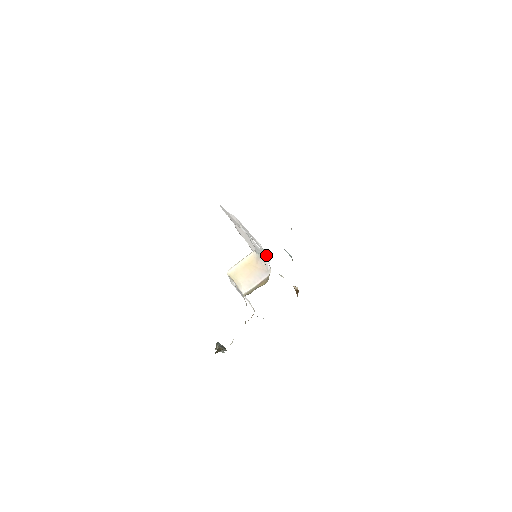
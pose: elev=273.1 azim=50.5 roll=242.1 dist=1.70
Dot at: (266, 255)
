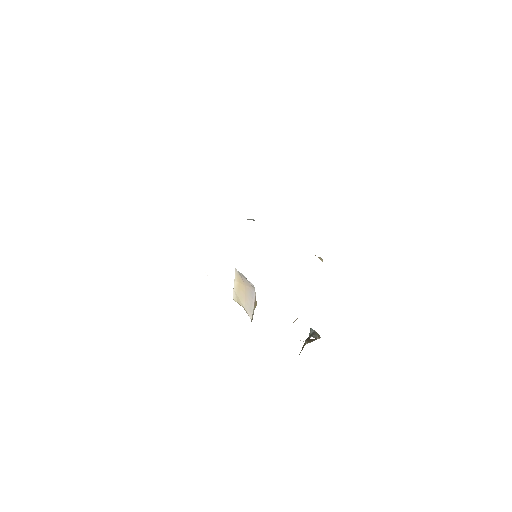
Dot at: occluded
